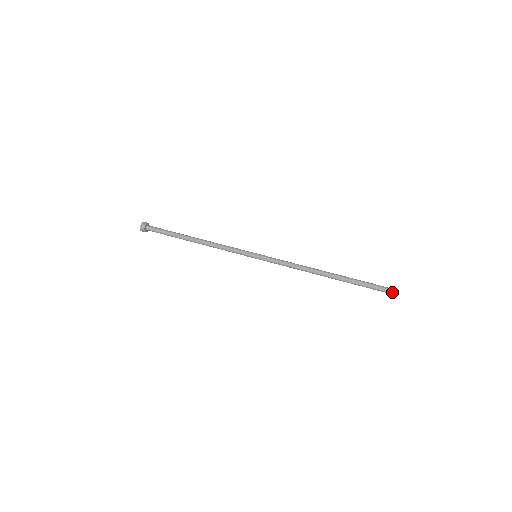
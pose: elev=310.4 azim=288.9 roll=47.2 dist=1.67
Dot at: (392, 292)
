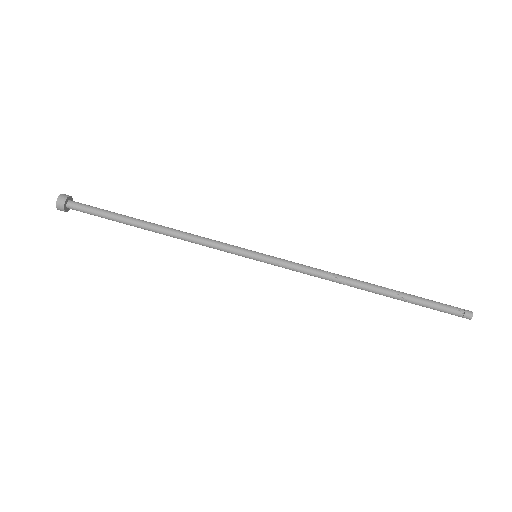
Dot at: occluded
